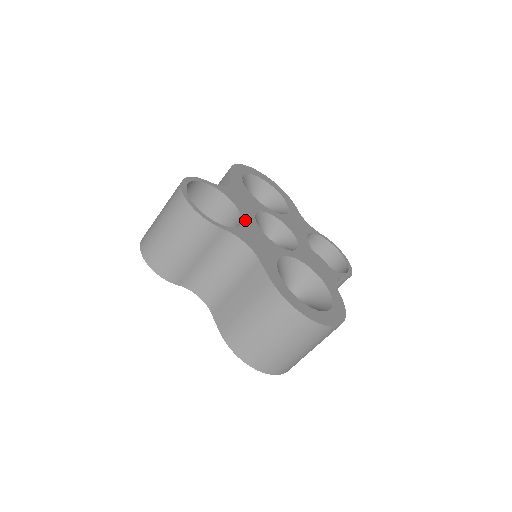
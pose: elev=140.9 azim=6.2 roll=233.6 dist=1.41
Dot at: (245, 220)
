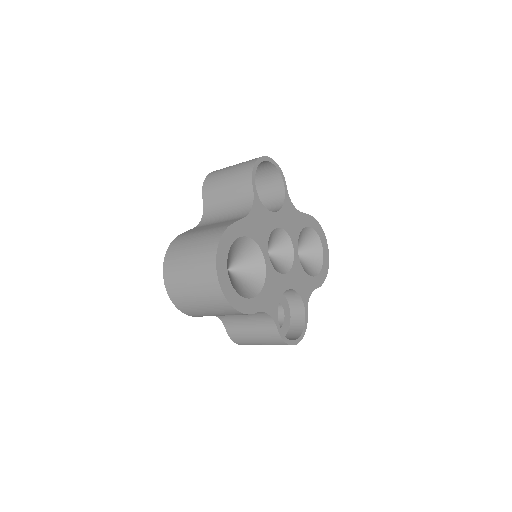
Dot at: (273, 215)
